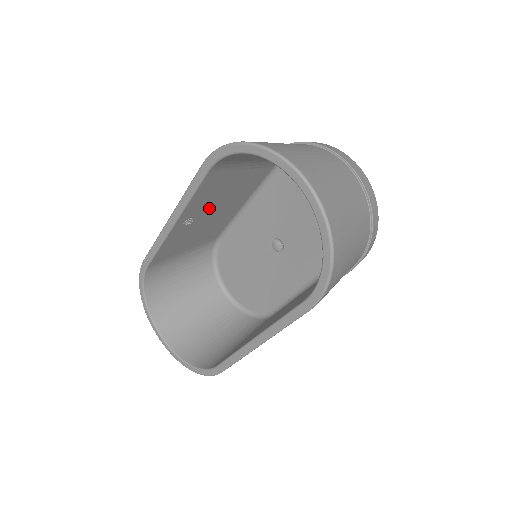
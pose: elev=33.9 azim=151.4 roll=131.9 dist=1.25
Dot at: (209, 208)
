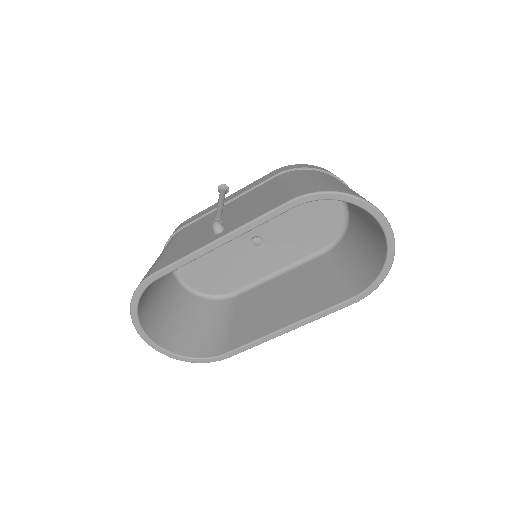
Dot at: occluded
